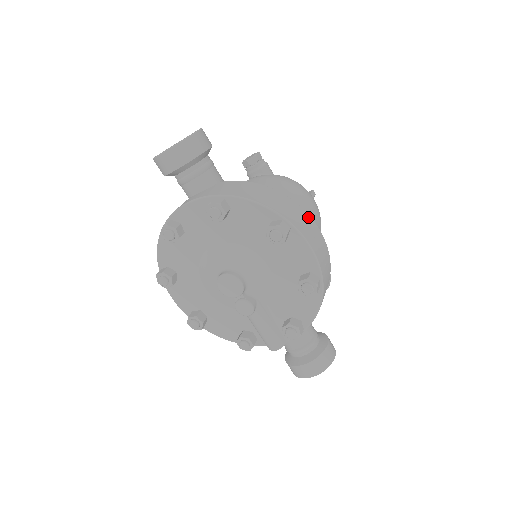
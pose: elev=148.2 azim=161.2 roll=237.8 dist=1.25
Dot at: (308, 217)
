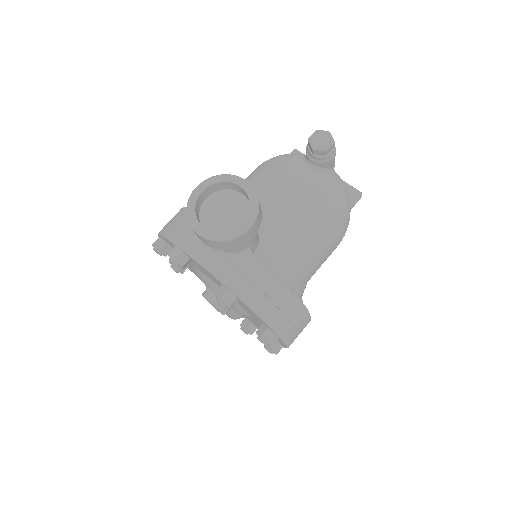
Dot at: (306, 317)
